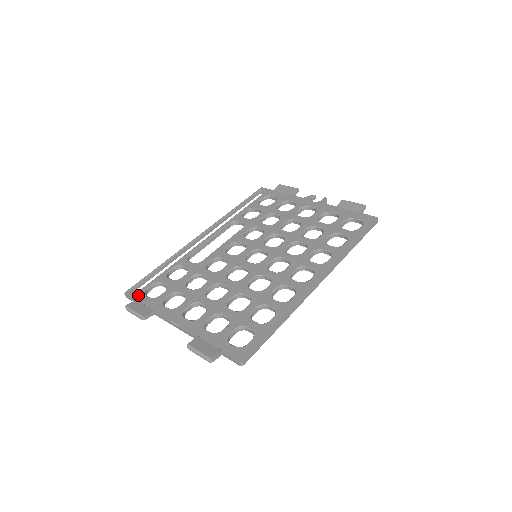
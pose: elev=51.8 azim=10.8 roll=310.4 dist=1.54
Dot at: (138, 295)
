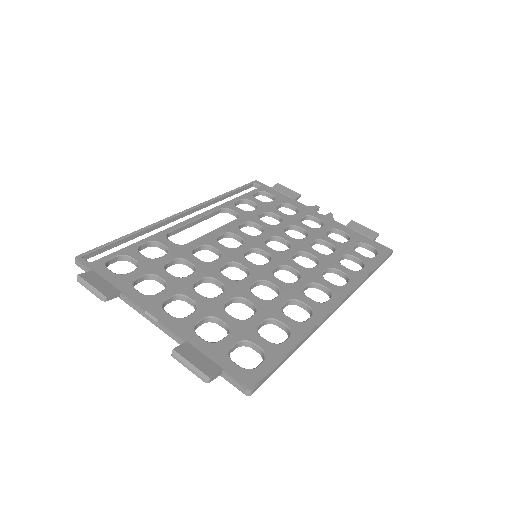
Dot at: (96, 265)
